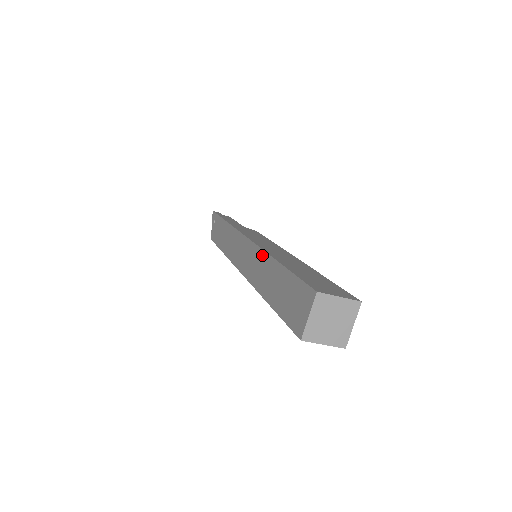
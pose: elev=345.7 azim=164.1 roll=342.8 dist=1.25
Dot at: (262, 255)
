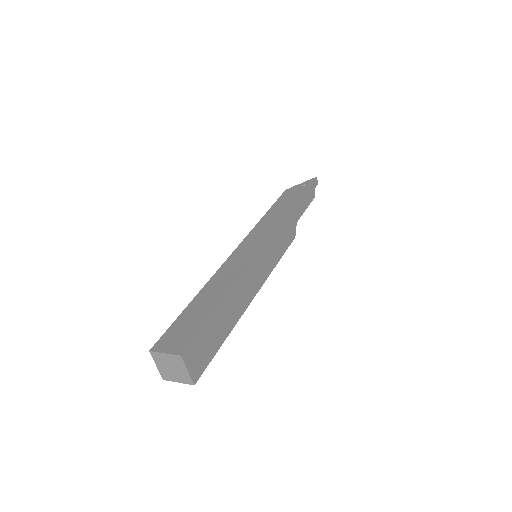
Dot at: (239, 274)
